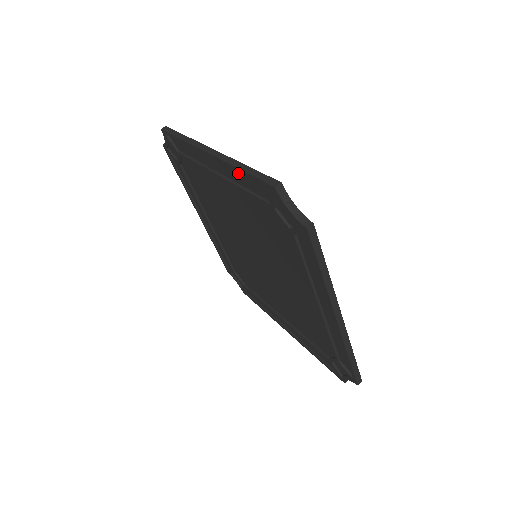
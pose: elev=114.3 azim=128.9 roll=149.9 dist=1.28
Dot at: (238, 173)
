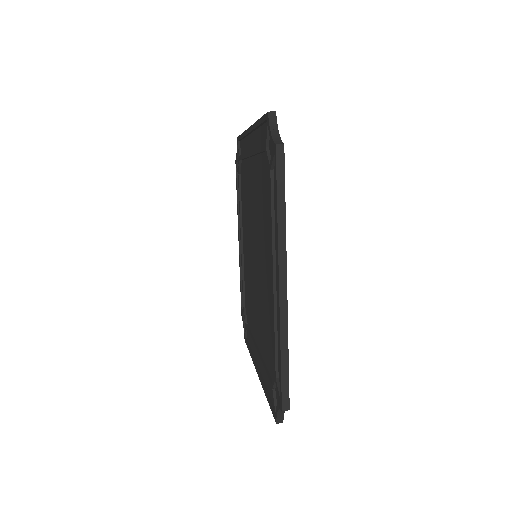
Dot at: (259, 132)
